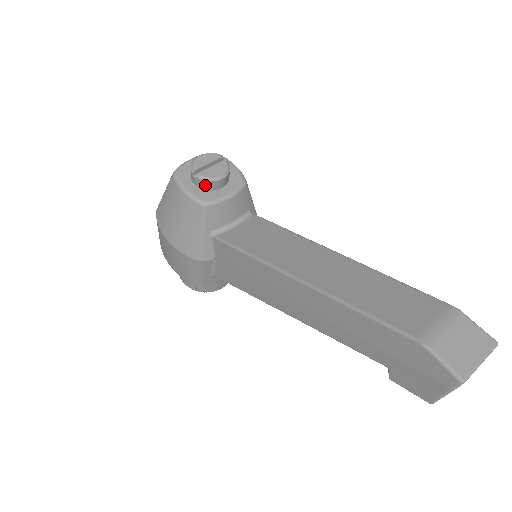
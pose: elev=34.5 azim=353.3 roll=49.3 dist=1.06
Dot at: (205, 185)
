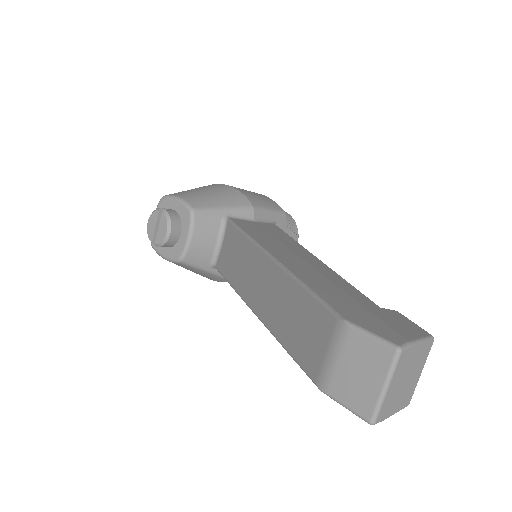
Dot at: (167, 246)
